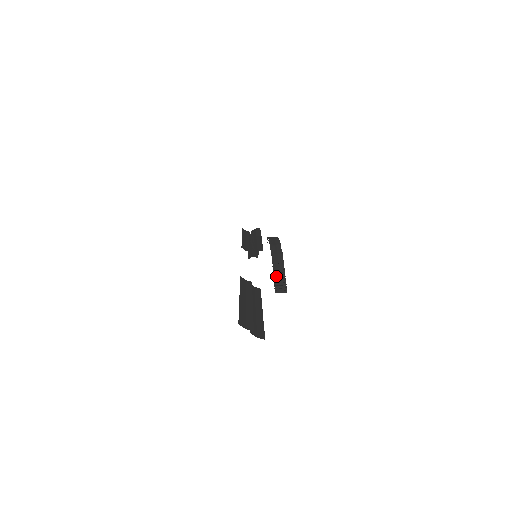
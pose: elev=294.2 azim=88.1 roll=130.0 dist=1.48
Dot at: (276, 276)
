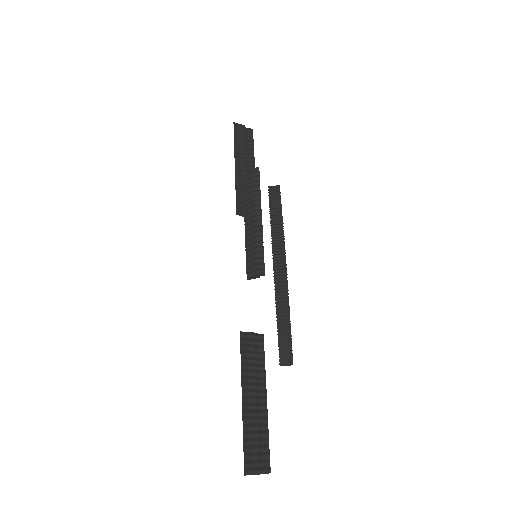
Dot at: (281, 343)
